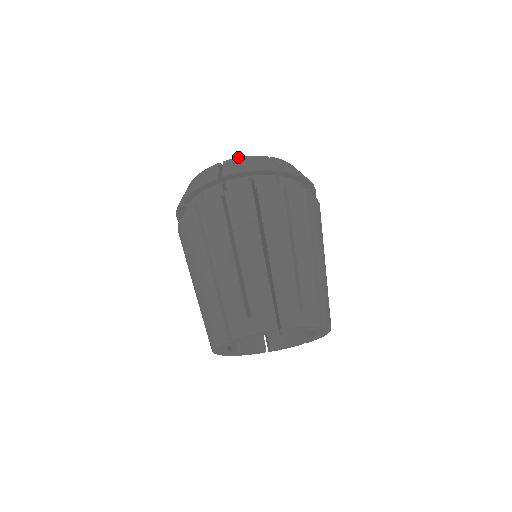
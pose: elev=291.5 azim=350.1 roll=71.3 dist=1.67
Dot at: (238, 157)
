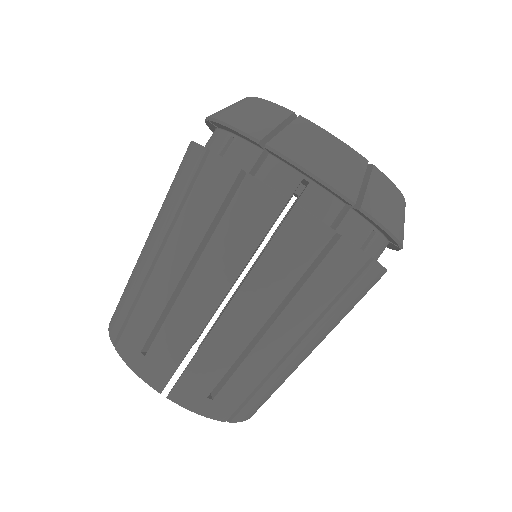
Dot at: occluded
